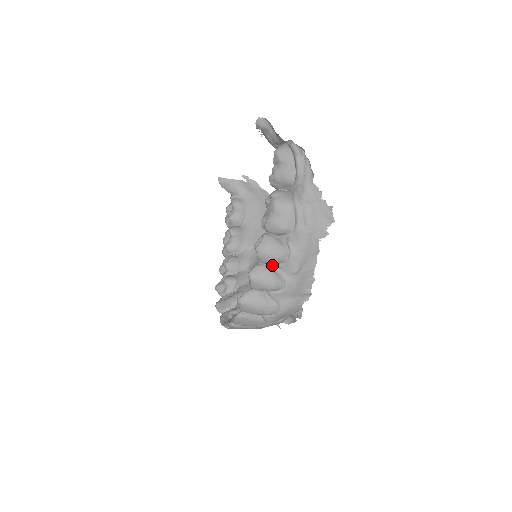
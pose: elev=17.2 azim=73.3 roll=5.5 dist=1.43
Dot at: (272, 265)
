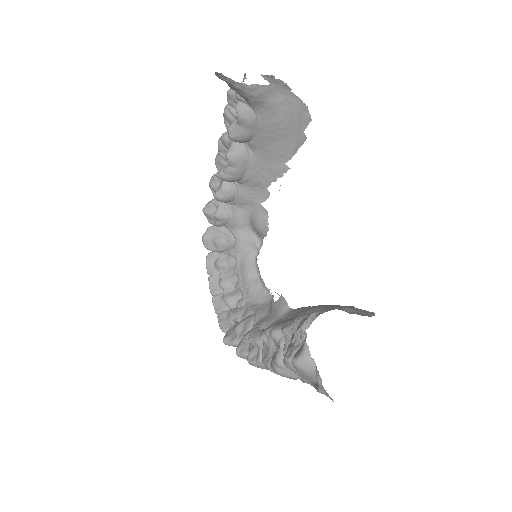
Dot at: occluded
